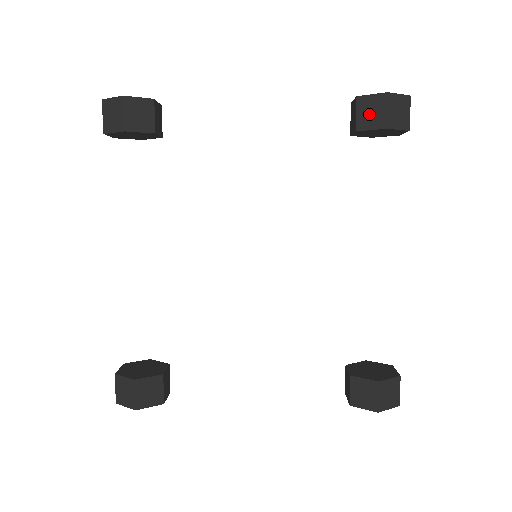
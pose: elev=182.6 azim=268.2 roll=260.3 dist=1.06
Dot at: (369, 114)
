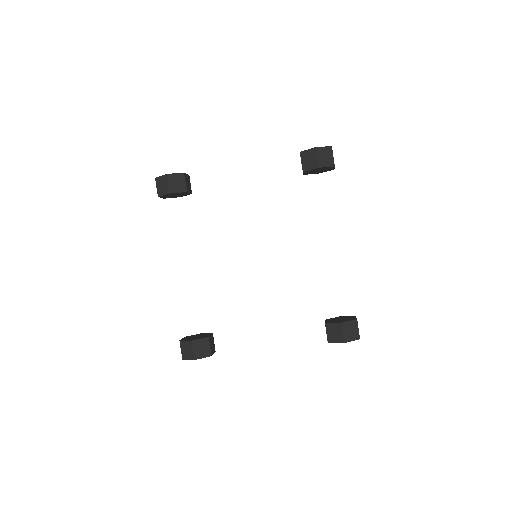
Dot at: (308, 161)
